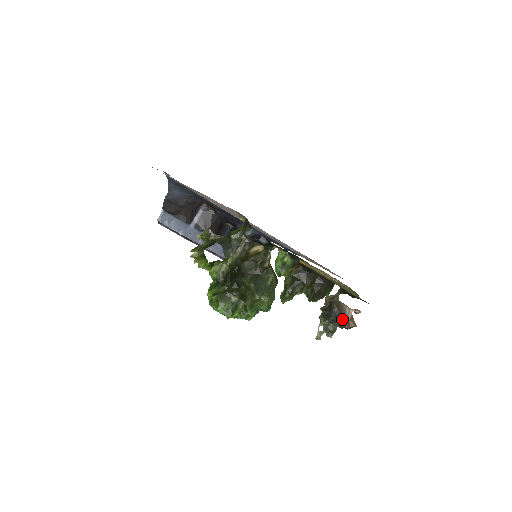
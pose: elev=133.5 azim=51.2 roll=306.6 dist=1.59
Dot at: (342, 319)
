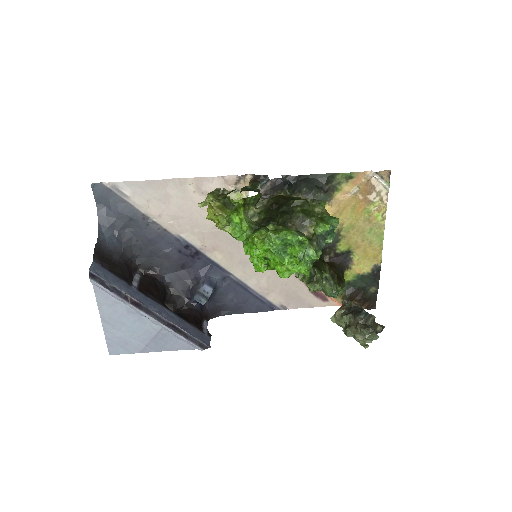
Dot at: occluded
